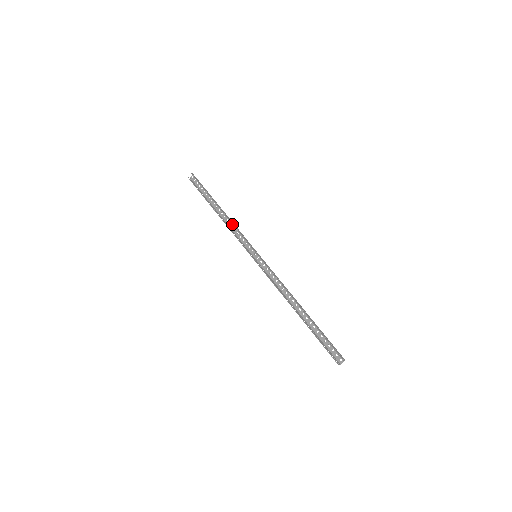
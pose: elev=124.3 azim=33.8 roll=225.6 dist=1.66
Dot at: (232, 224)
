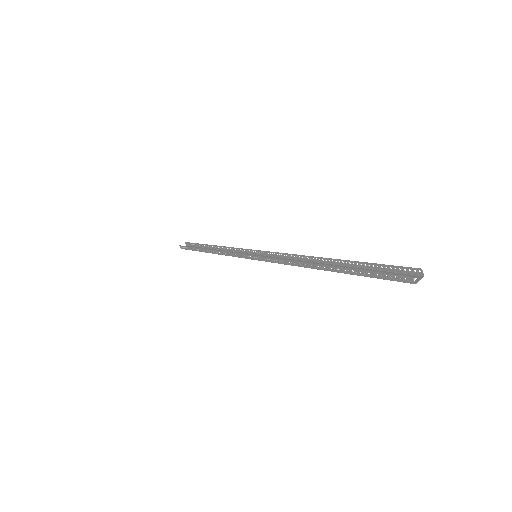
Dot at: occluded
